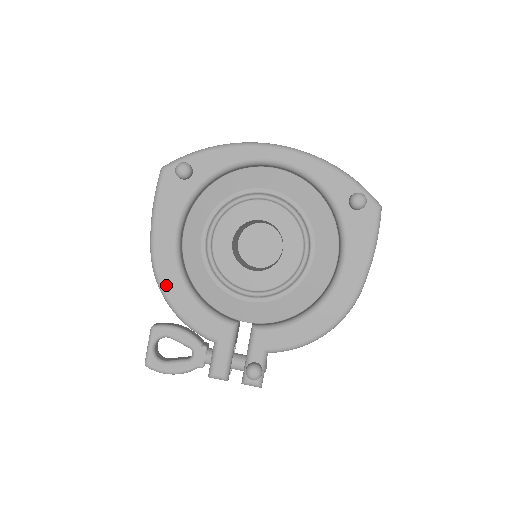
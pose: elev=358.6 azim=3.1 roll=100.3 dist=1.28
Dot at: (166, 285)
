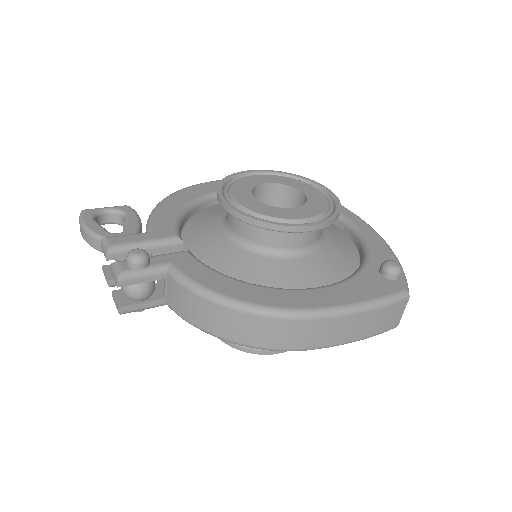
Dot at: (180, 193)
